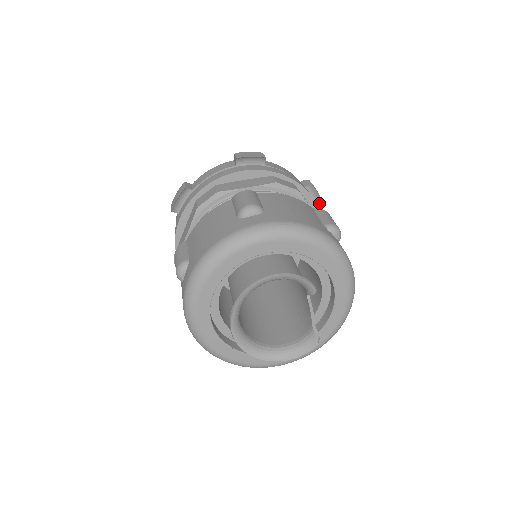
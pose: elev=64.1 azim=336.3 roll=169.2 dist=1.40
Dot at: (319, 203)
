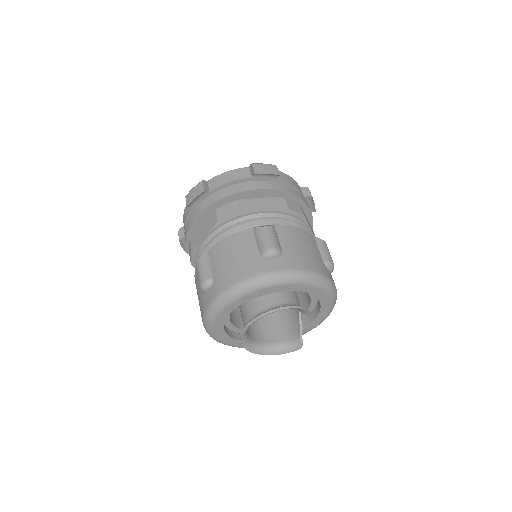
Dot at: (312, 209)
